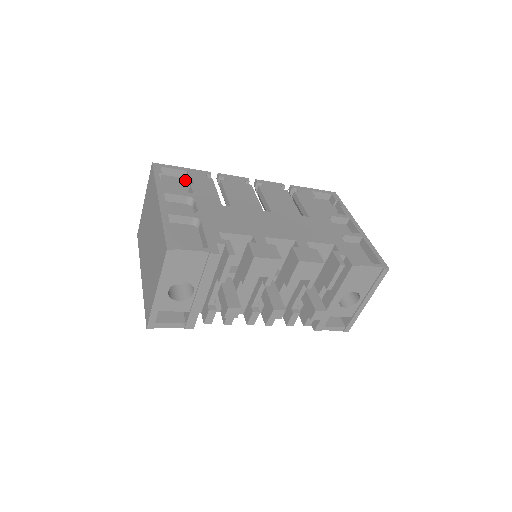
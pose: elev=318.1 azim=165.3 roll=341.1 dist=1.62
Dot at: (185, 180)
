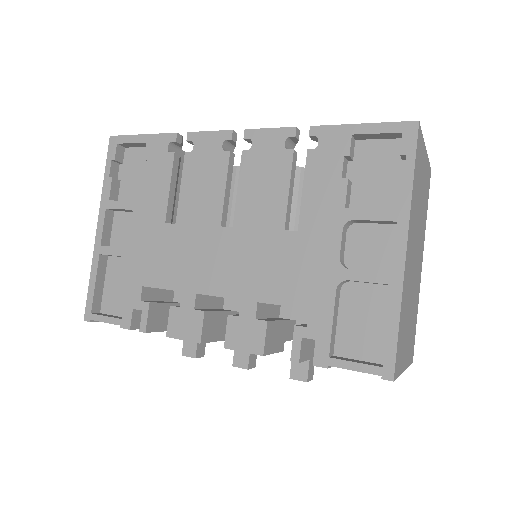
Dot at: occluded
